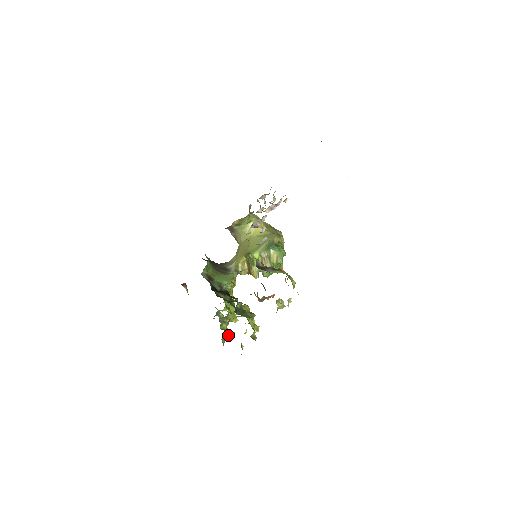
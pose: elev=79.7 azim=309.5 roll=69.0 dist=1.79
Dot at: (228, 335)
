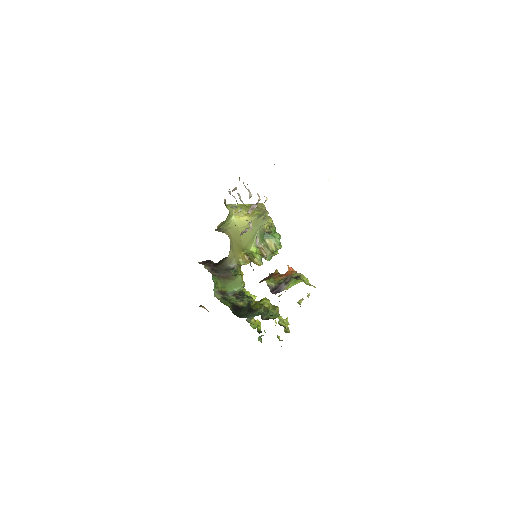
Dot at: (260, 329)
